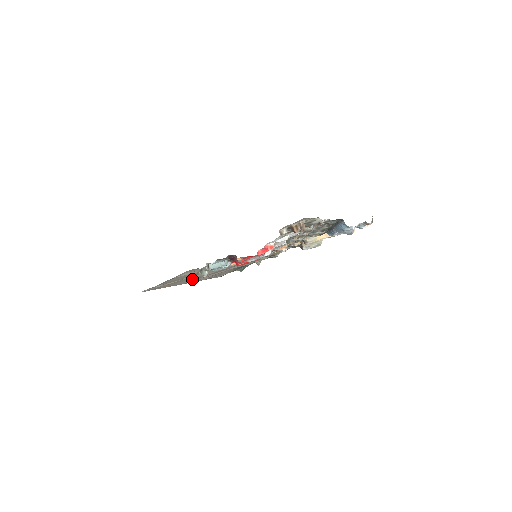
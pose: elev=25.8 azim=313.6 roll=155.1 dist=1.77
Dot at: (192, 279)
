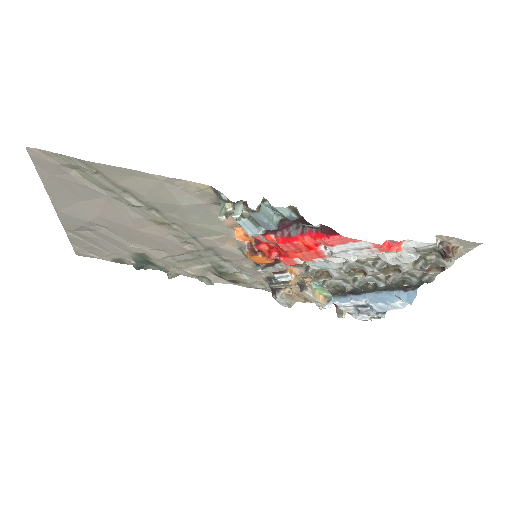
Dot at: (102, 214)
